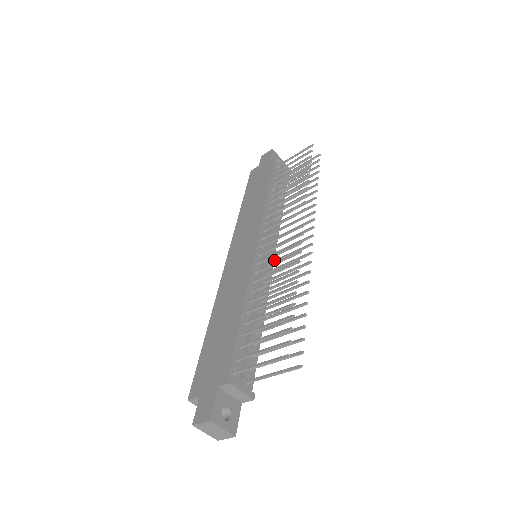
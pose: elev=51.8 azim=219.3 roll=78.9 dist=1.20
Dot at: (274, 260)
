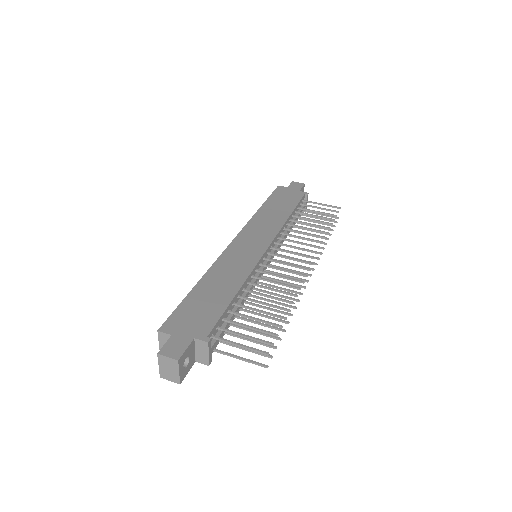
Dot at: occluded
